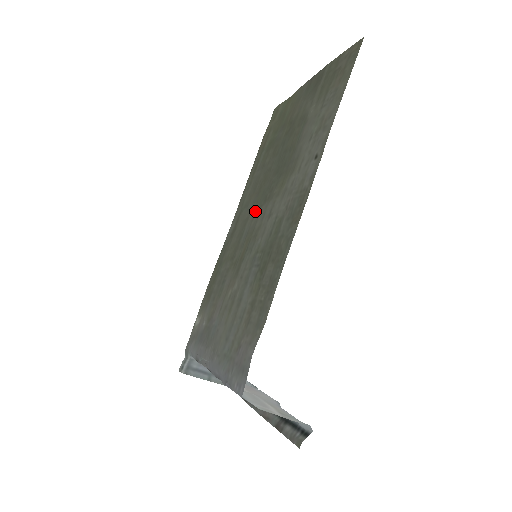
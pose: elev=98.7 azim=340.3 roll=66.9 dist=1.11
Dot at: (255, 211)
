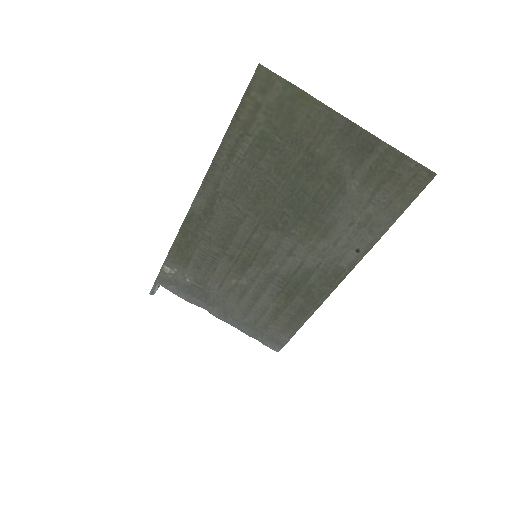
Dot at: (257, 225)
